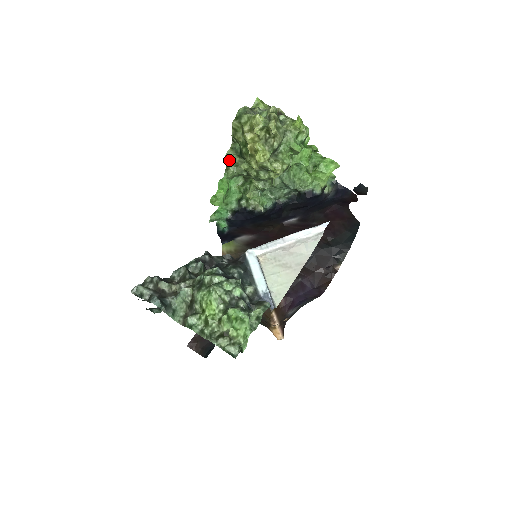
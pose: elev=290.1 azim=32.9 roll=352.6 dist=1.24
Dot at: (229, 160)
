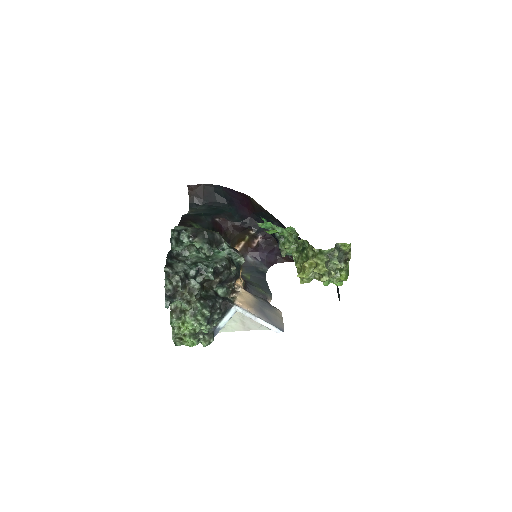
Dot at: (296, 239)
